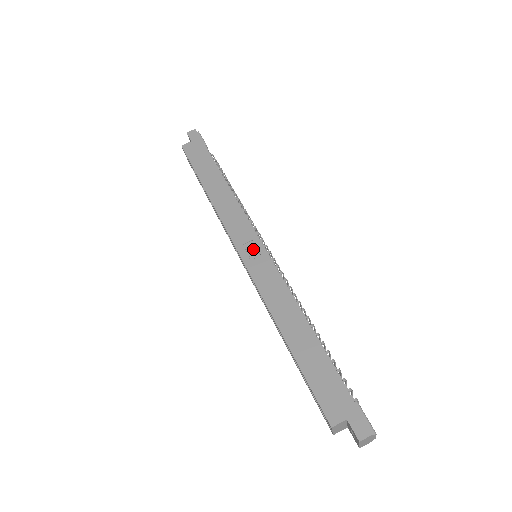
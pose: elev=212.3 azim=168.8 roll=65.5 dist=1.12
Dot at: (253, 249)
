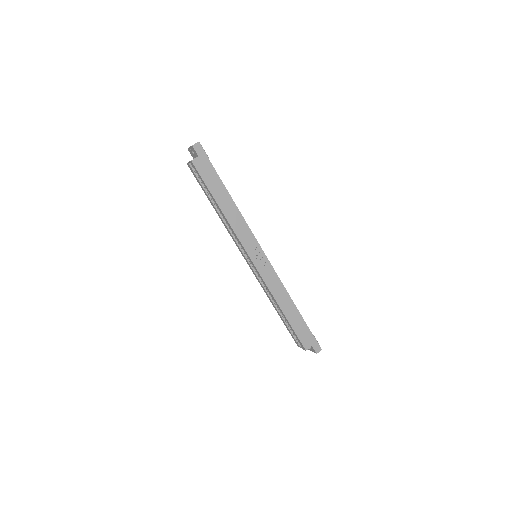
Dot at: (260, 258)
